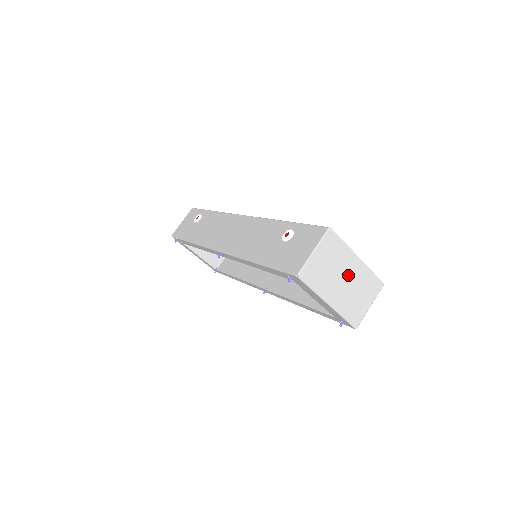
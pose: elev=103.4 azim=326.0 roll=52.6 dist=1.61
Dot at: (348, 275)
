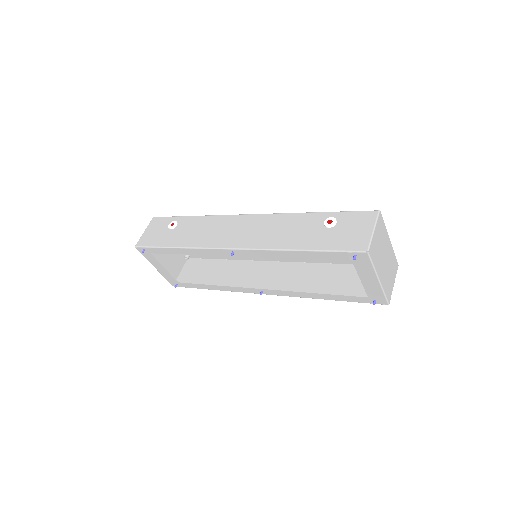
Dot at: (386, 255)
